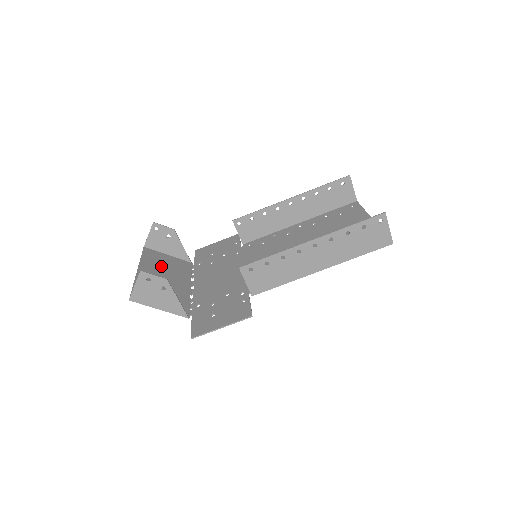
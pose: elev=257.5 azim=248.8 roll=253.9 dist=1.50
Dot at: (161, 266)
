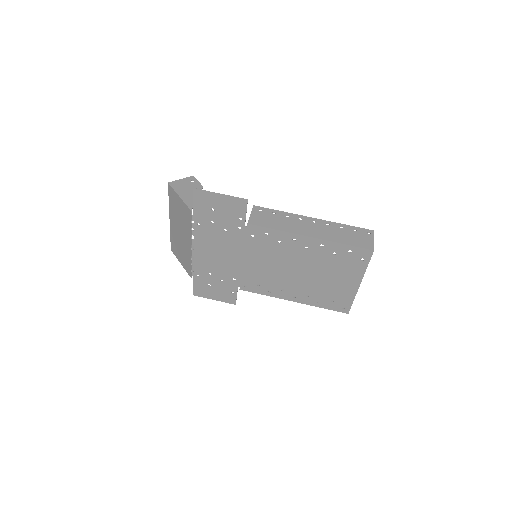
Dot at: (179, 243)
